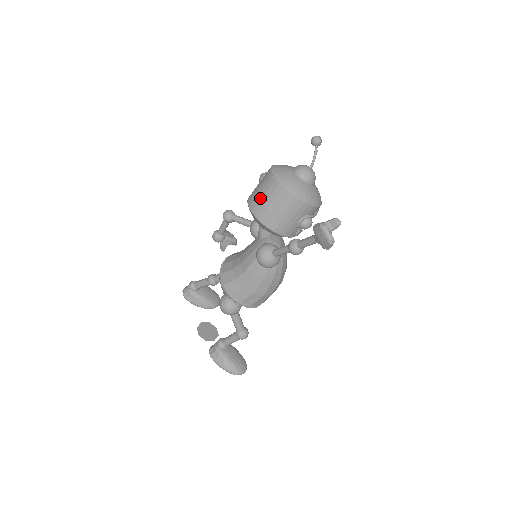
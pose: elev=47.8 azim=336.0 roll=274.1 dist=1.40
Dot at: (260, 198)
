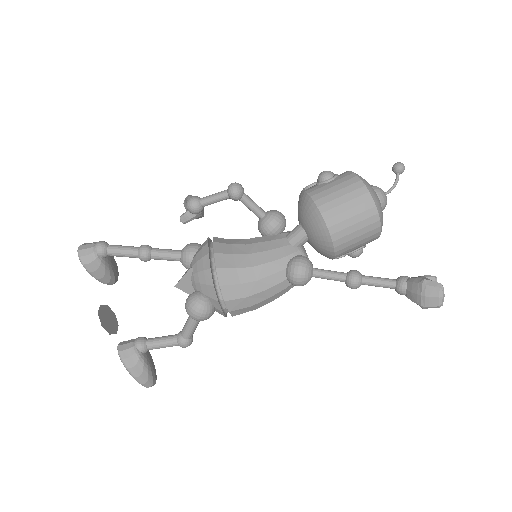
Dot at: (343, 210)
